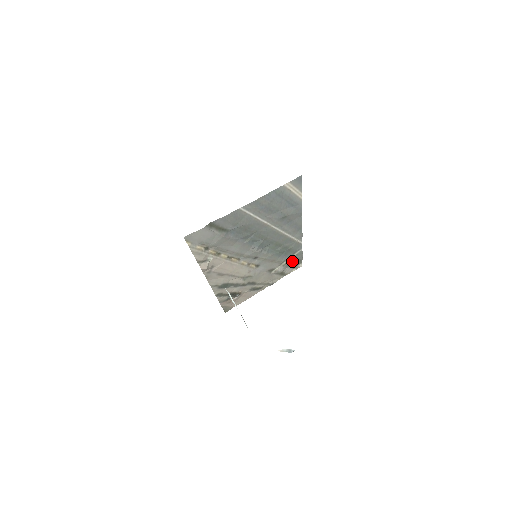
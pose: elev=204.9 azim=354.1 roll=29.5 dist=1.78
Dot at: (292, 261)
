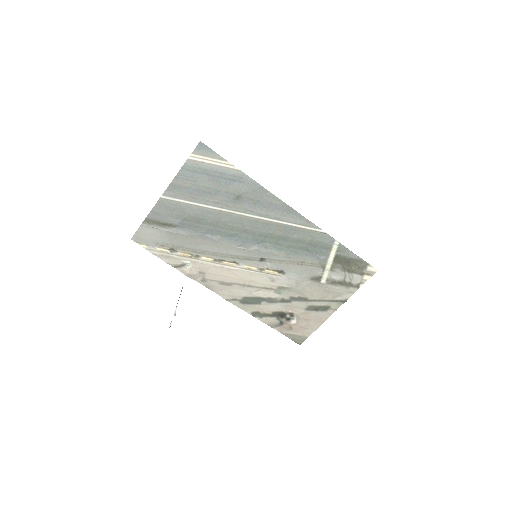
Dot at: (344, 263)
